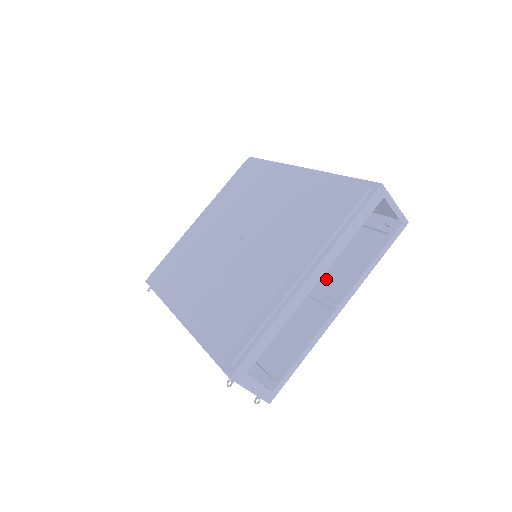
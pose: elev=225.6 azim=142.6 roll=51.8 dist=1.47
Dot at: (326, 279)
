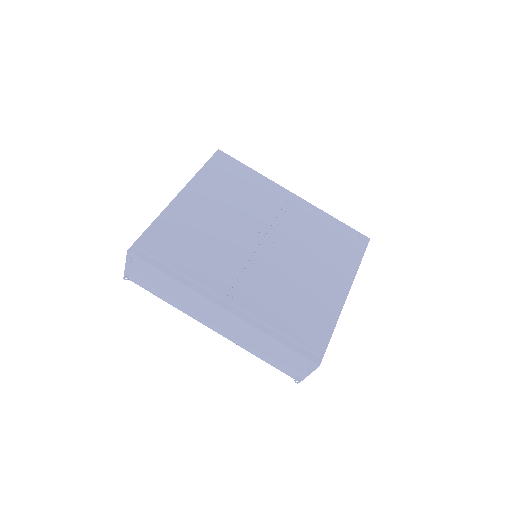
Dot at: occluded
